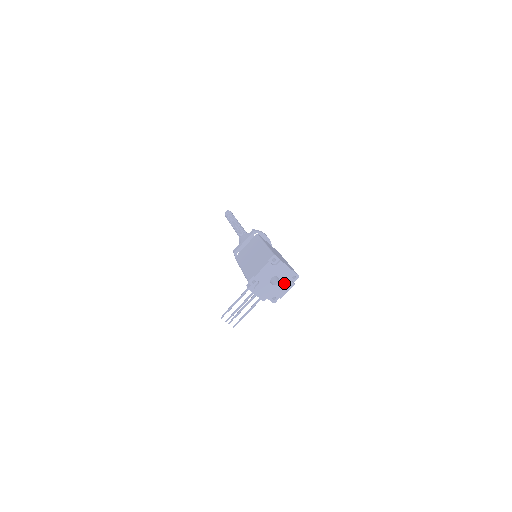
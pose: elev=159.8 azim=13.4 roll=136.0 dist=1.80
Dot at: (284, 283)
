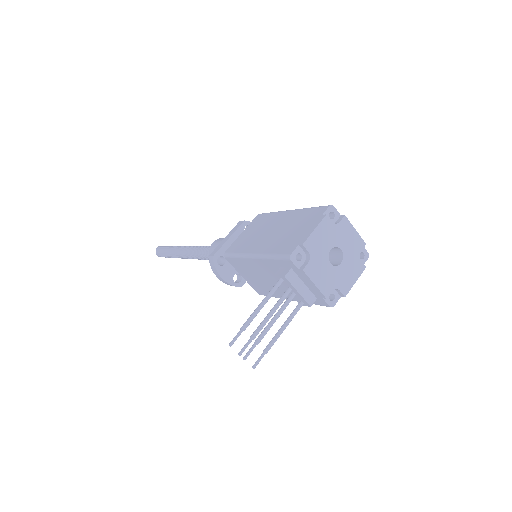
Dot at: (350, 263)
